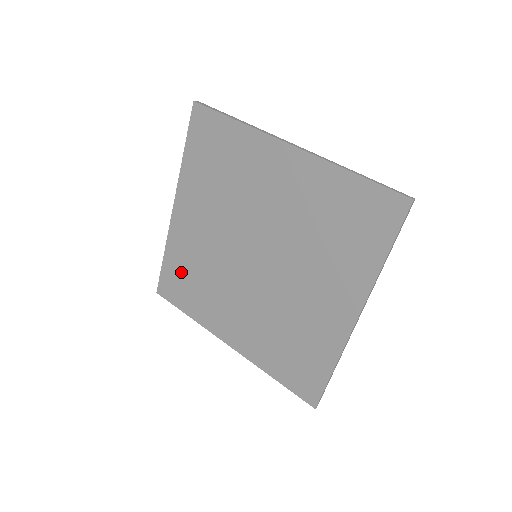
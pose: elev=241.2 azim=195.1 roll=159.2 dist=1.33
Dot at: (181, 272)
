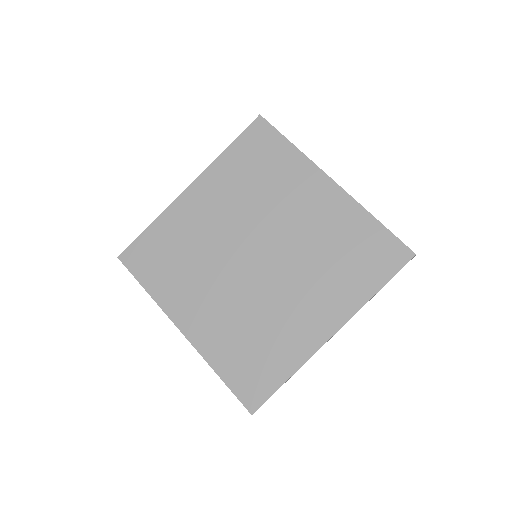
Dot at: (163, 246)
